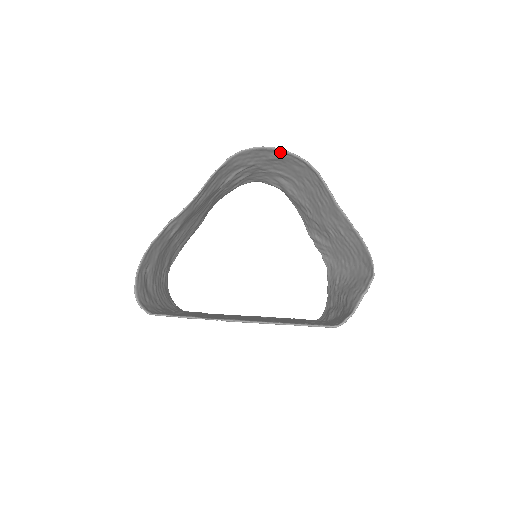
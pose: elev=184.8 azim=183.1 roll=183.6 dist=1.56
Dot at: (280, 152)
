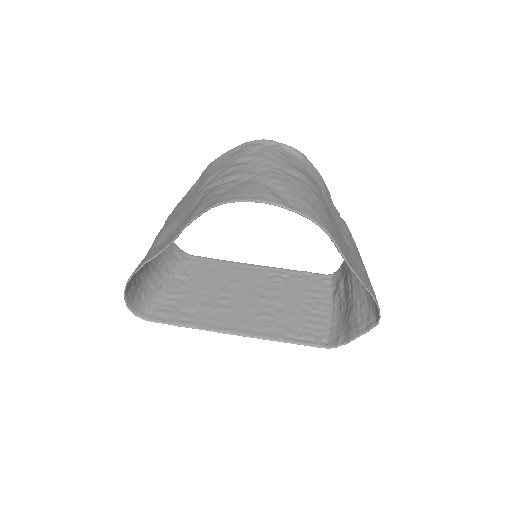
Dot at: (279, 202)
